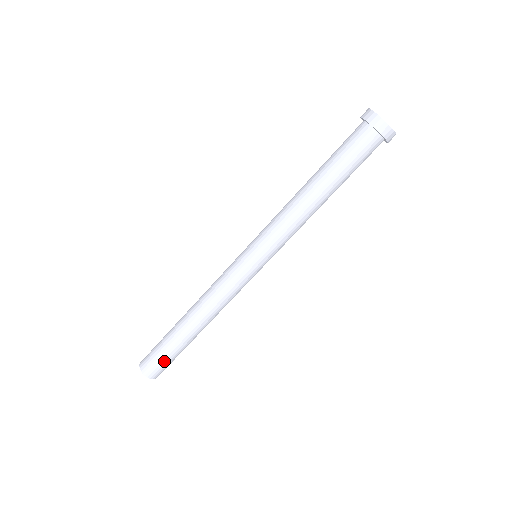
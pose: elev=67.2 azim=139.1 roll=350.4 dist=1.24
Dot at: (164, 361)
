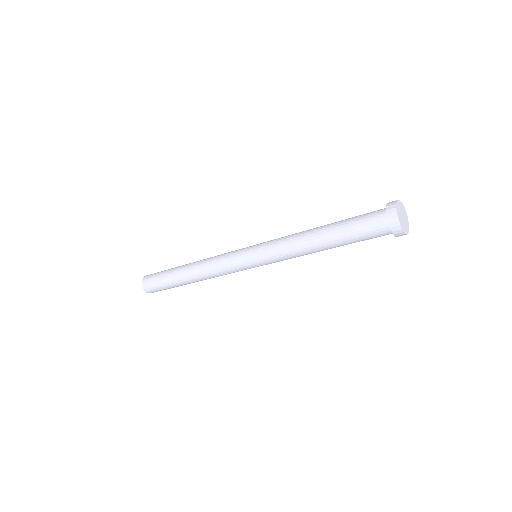
Dot at: occluded
